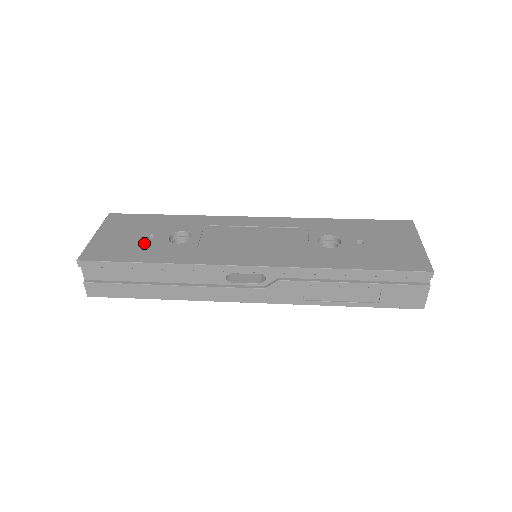
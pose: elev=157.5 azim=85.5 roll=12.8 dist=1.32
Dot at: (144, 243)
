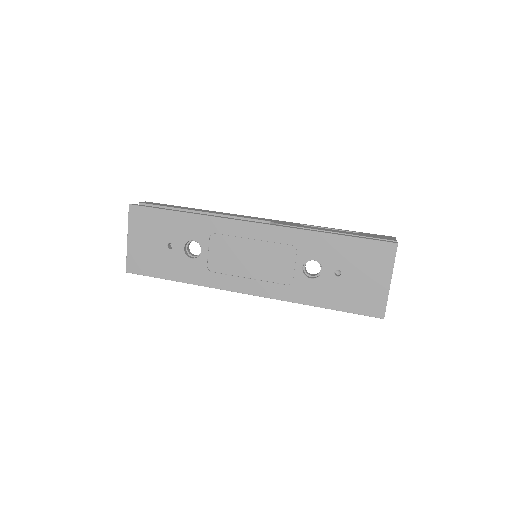
Dot at: (167, 255)
